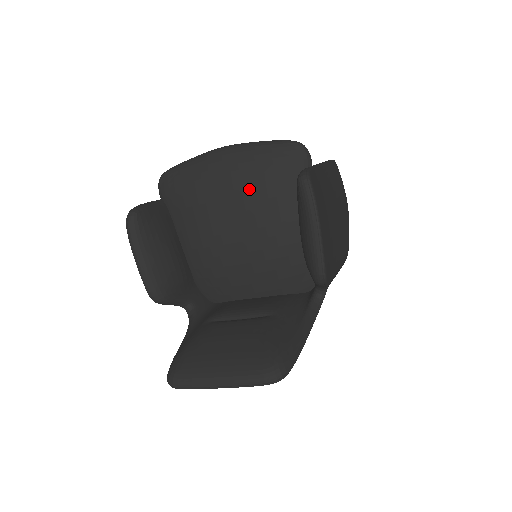
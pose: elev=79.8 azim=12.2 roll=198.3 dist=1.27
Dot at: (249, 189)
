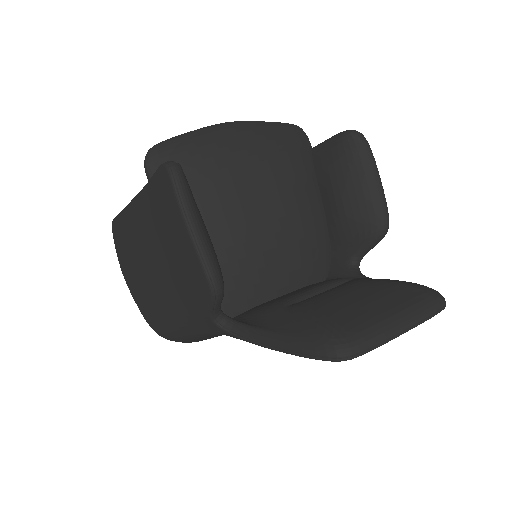
Dot at: (275, 160)
